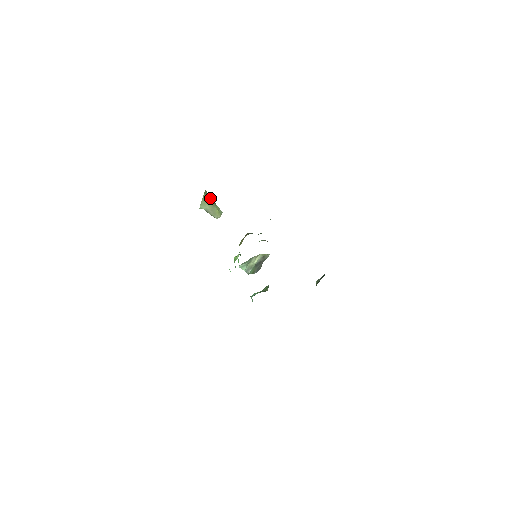
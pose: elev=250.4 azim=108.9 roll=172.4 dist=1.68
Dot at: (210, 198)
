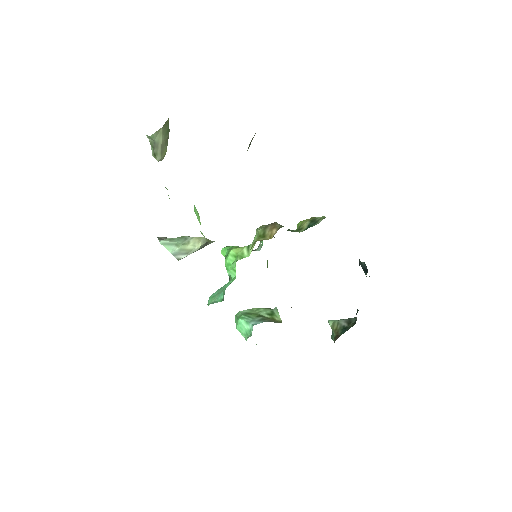
Dot at: occluded
